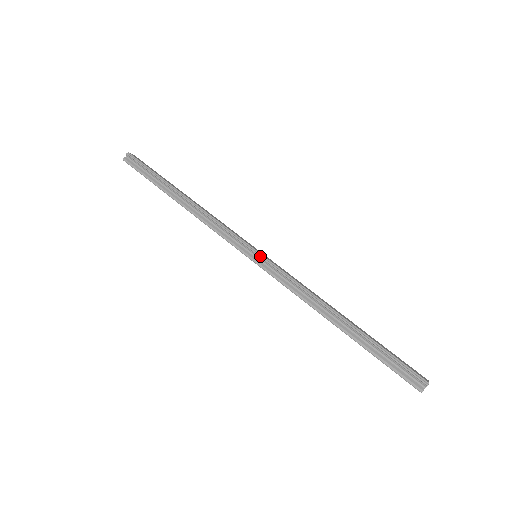
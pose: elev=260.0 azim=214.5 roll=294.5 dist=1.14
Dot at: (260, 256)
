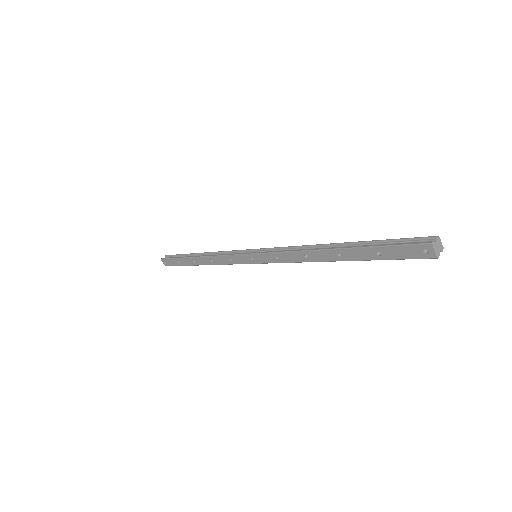
Dot at: (259, 249)
